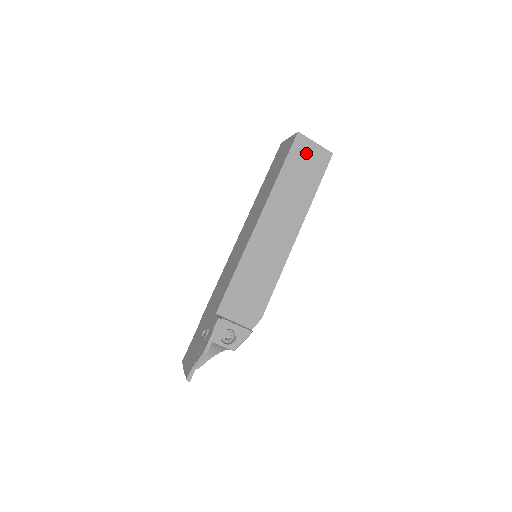
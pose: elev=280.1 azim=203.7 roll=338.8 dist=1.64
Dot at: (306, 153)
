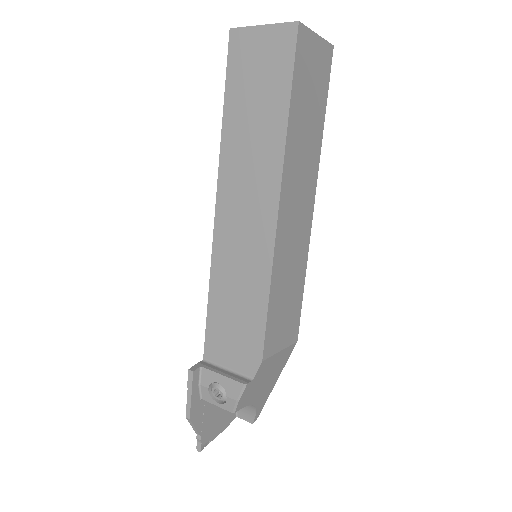
Dot at: (252, 56)
